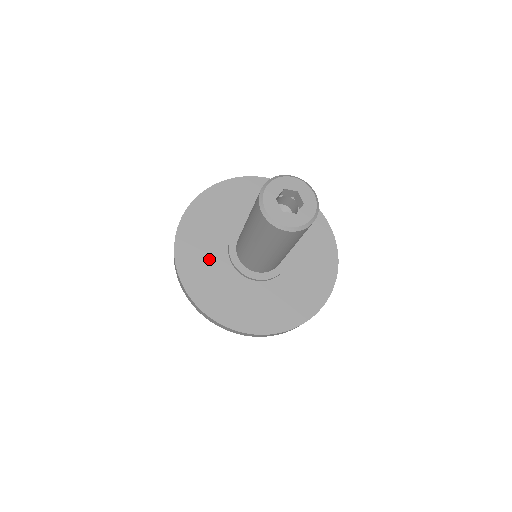
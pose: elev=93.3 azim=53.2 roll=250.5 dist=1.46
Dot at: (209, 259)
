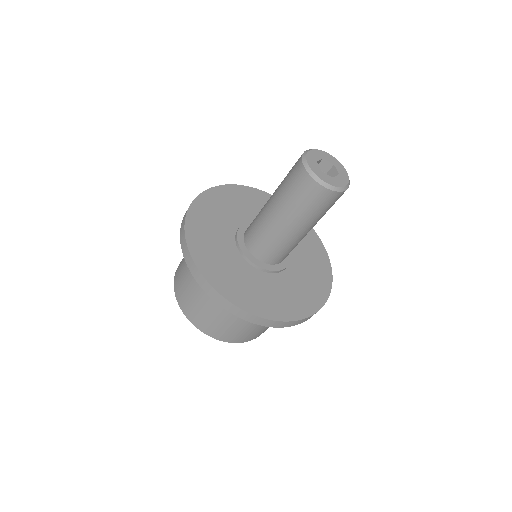
Dot at: (217, 237)
